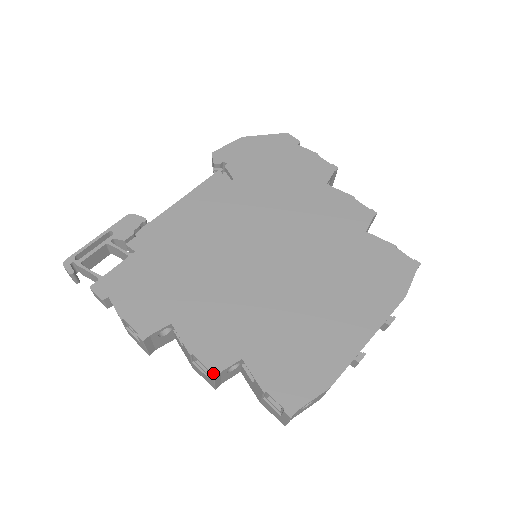
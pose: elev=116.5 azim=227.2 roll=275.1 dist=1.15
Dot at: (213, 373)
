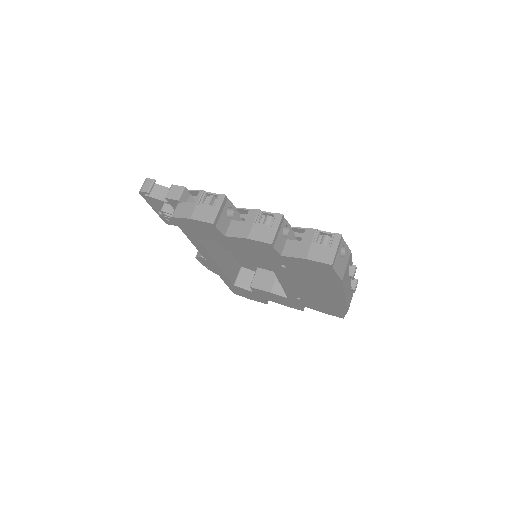
Dot at: (280, 214)
